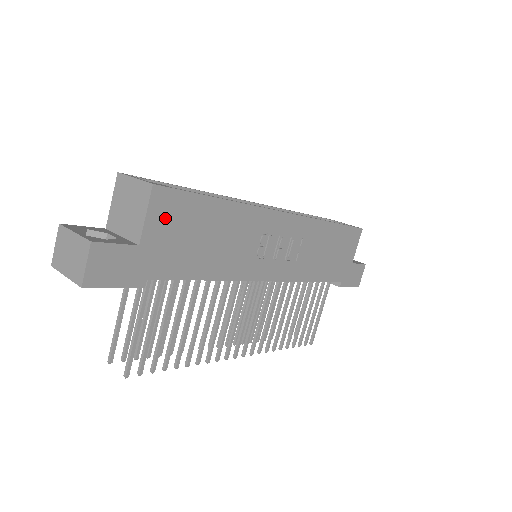
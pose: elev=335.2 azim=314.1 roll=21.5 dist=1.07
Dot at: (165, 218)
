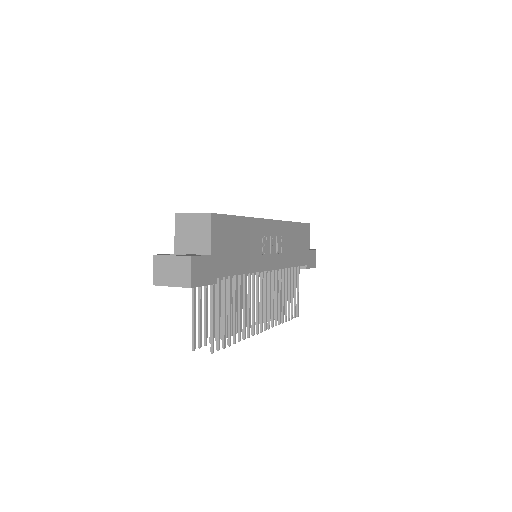
Dot at: (219, 234)
